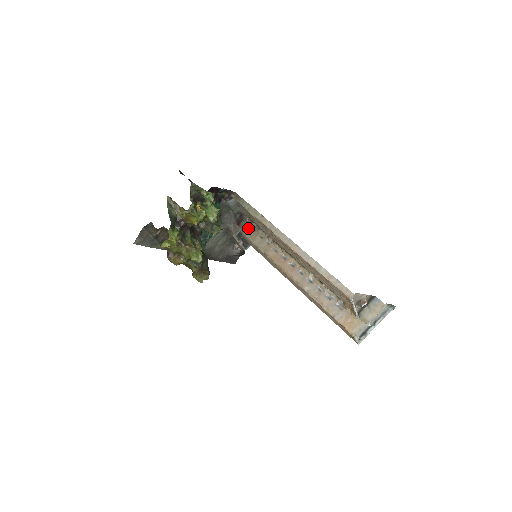
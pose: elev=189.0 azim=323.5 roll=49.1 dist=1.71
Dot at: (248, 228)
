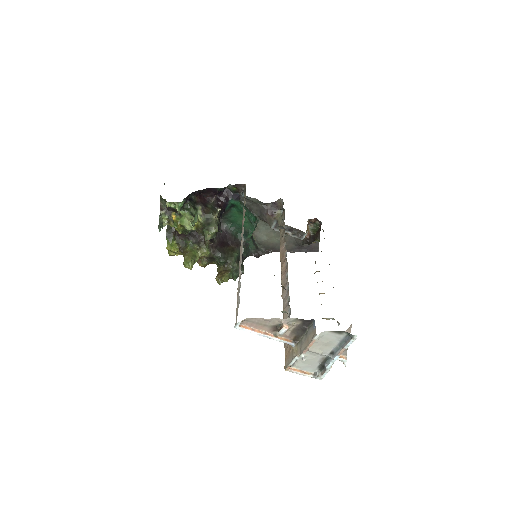
Dot at: (281, 218)
